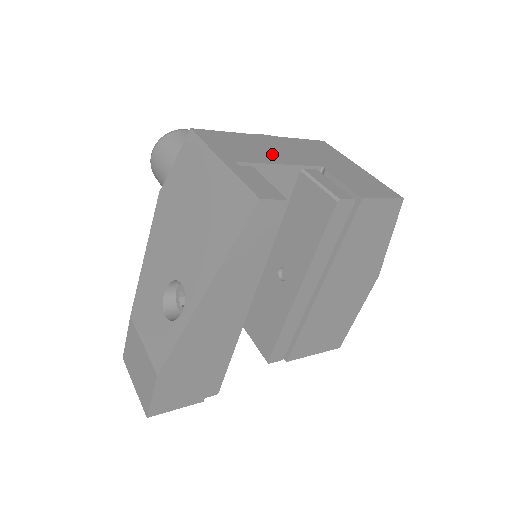
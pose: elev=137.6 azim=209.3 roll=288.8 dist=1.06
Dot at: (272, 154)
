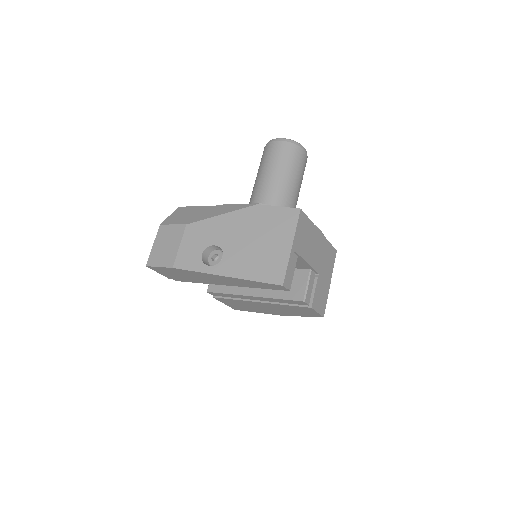
Dot at: (311, 252)
